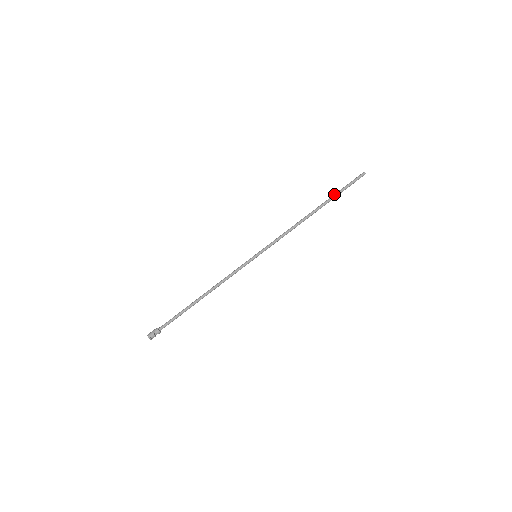
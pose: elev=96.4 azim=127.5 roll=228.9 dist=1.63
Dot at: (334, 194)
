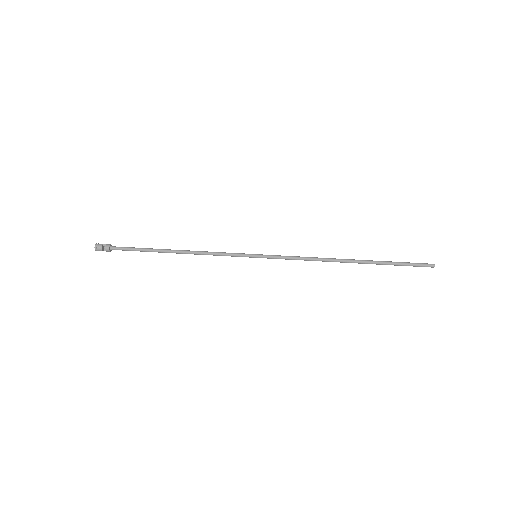
Dot at: occluded
